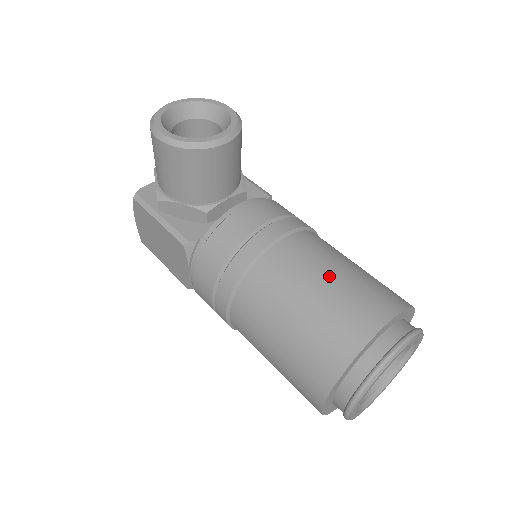
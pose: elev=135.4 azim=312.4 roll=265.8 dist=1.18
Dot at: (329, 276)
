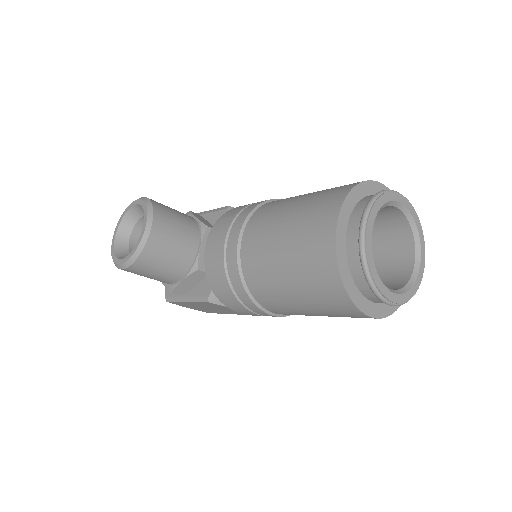
Dot at: (282, 234)
